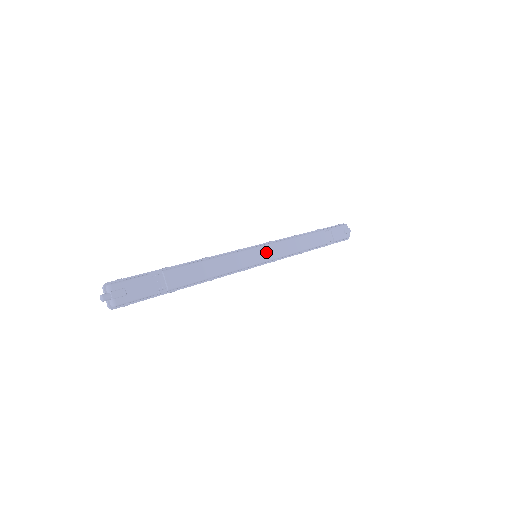
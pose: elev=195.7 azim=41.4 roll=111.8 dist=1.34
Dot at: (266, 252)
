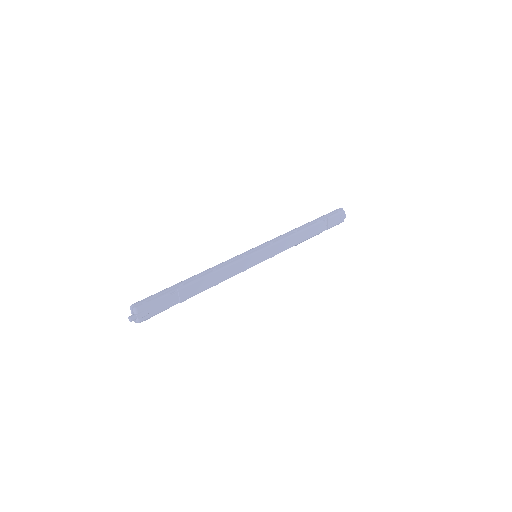
Dot at: (265, 254)
